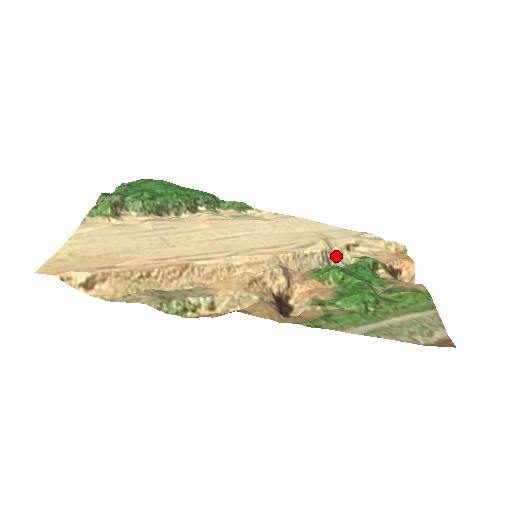
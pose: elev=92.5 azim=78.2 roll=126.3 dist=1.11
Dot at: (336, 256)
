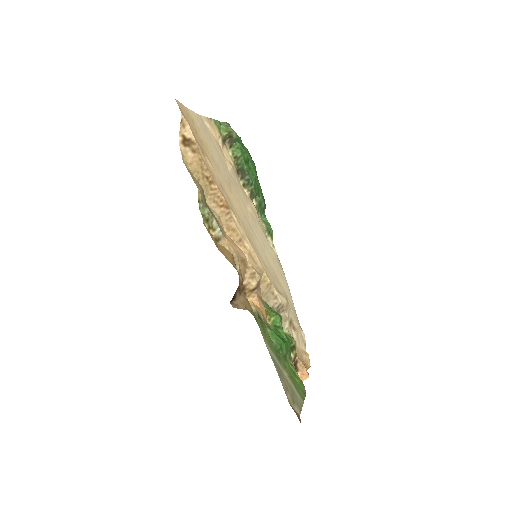
Dot at: (283, 316)
